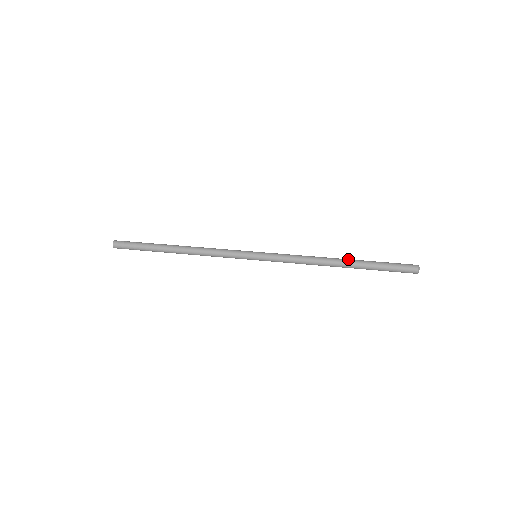
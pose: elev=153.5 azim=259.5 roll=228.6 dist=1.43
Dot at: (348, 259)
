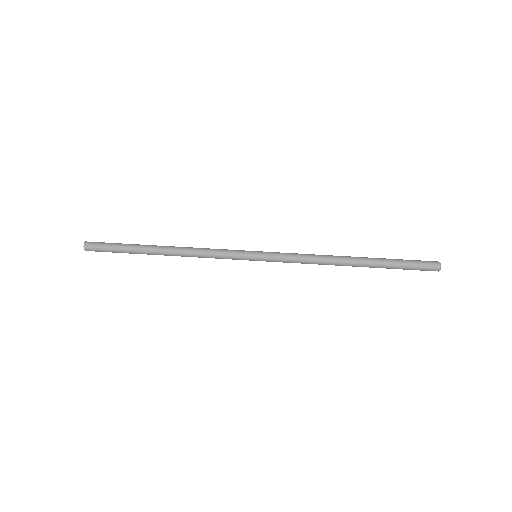
Dot at: (362, 259)
